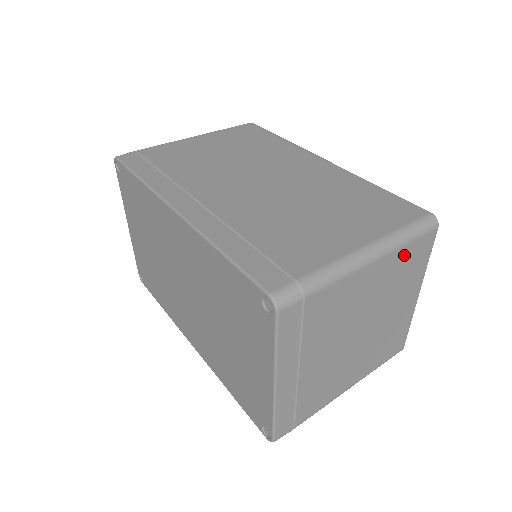
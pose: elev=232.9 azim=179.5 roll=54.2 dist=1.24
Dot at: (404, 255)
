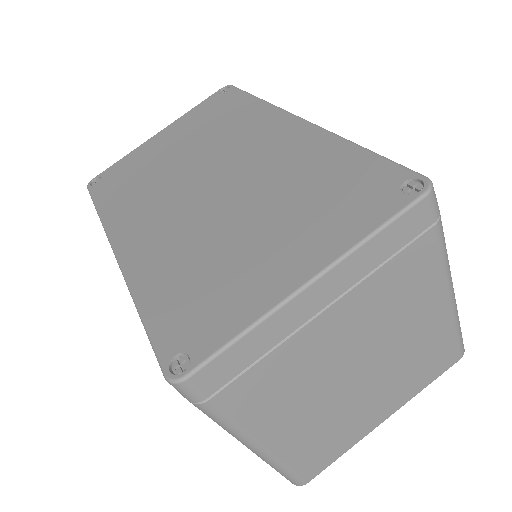
Dot at: (444, 339)
